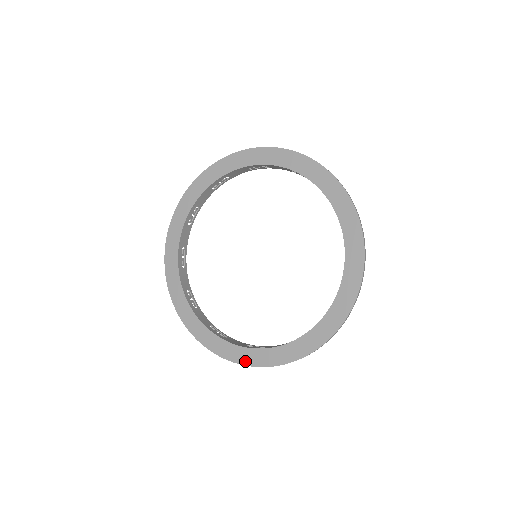
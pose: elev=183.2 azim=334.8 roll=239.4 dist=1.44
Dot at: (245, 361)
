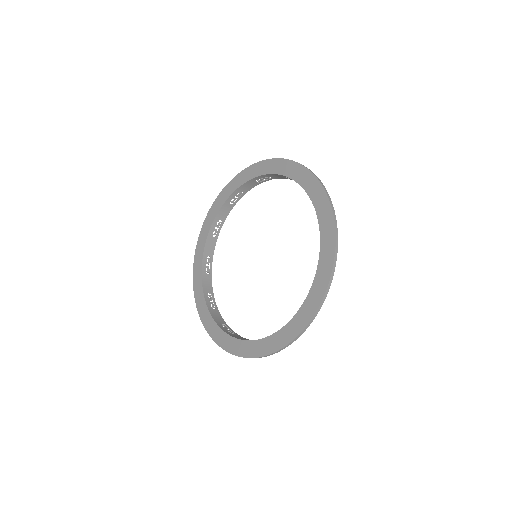
Dot at: (213, 335)
